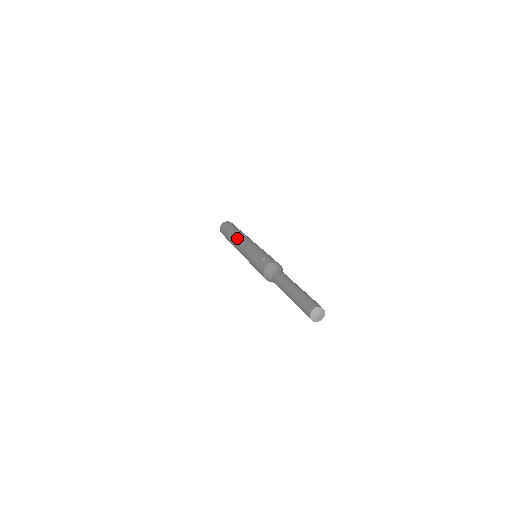
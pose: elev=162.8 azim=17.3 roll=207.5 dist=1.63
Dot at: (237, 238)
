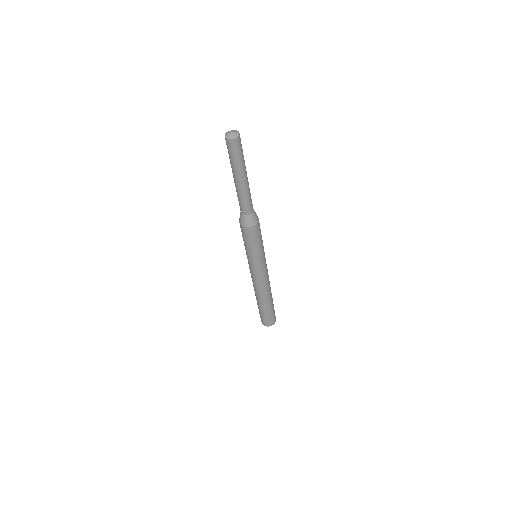
Dot at: (253, 286)
